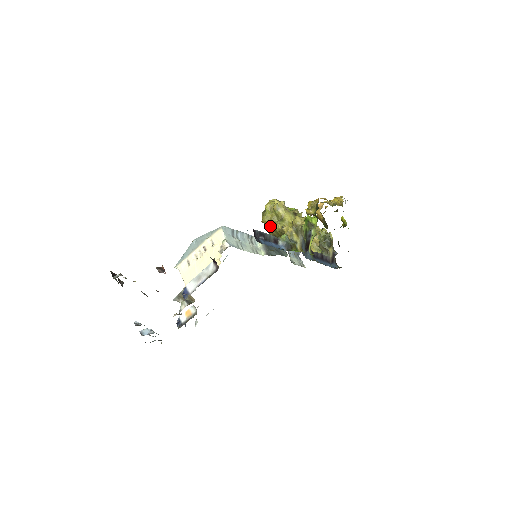
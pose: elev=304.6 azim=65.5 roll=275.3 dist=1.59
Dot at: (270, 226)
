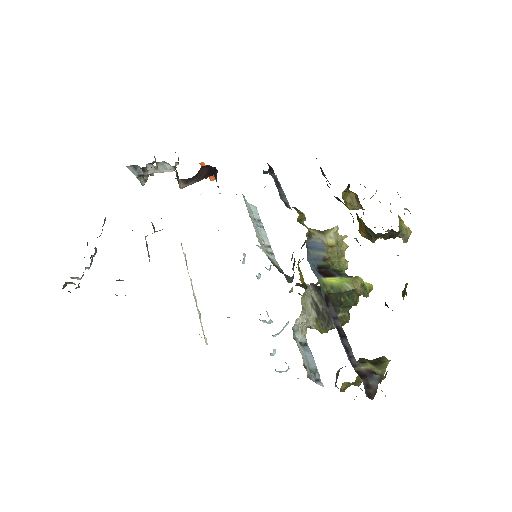
Dot at: occluded
